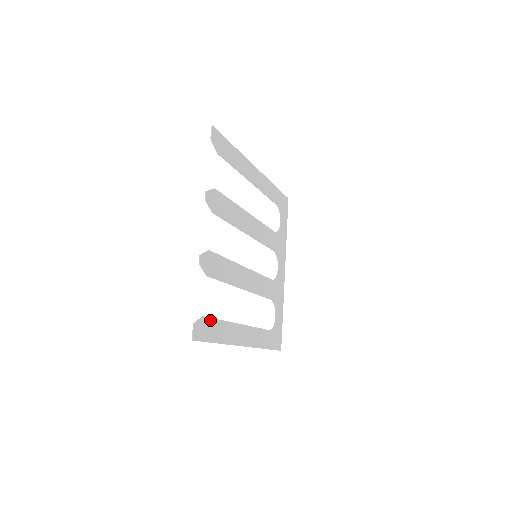
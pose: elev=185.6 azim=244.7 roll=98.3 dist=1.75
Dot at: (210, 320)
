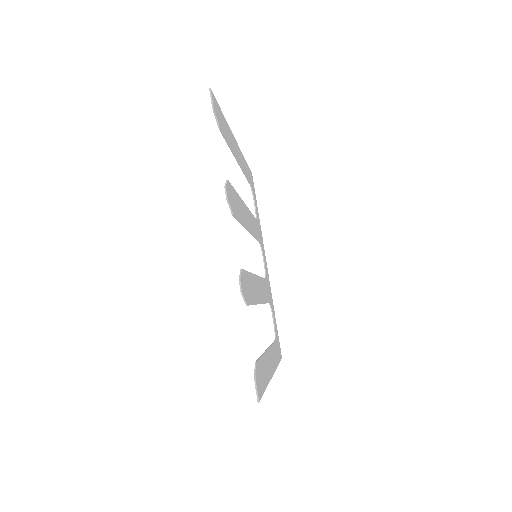
Dot at: (259, 363)
